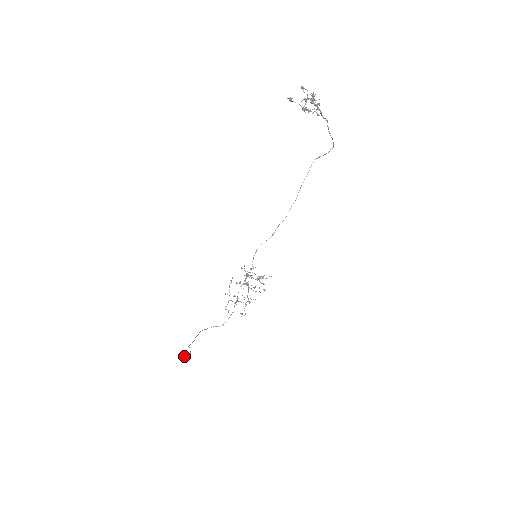
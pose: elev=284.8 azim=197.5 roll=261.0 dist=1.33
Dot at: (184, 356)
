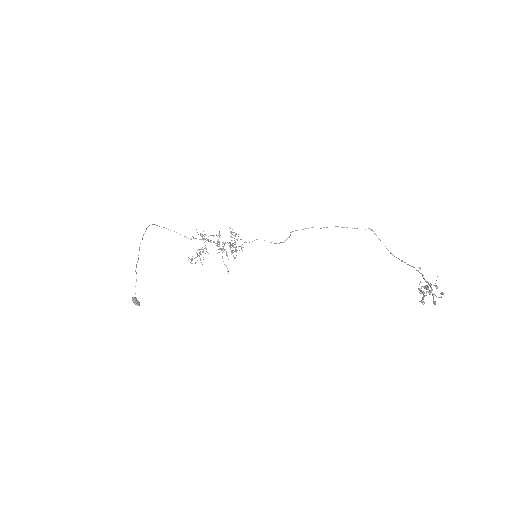
Dot at: (137, 303)
